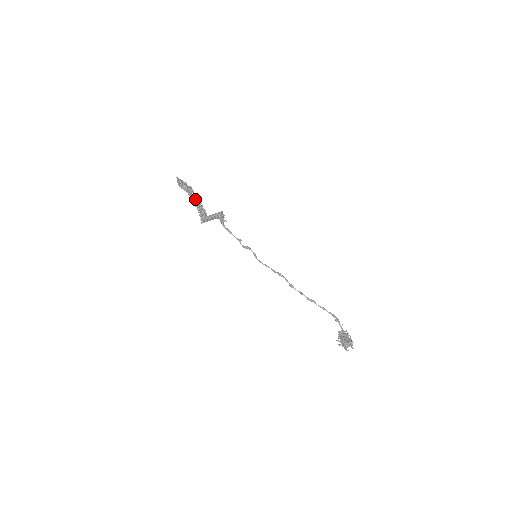
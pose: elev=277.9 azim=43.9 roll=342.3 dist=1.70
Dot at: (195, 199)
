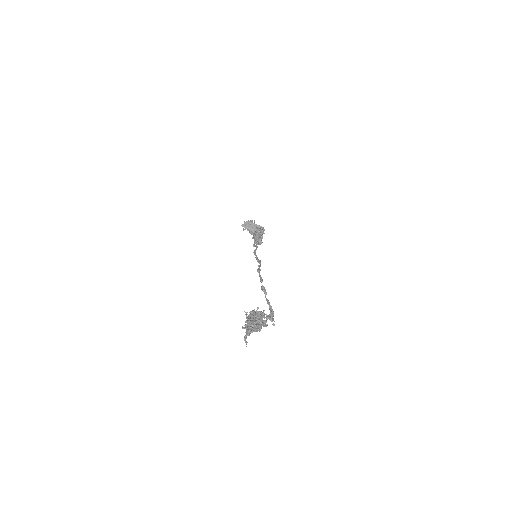
Dot at: occluded
